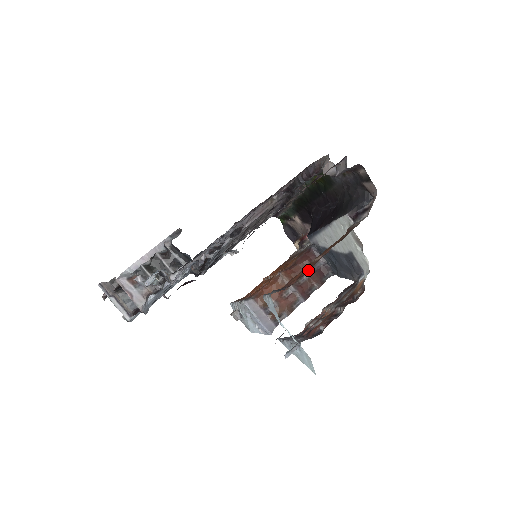
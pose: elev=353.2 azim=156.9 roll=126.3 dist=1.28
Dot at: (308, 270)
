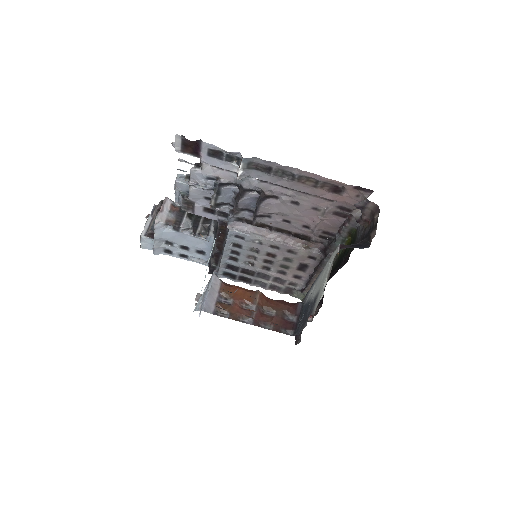
Dot at: (271, 223)
